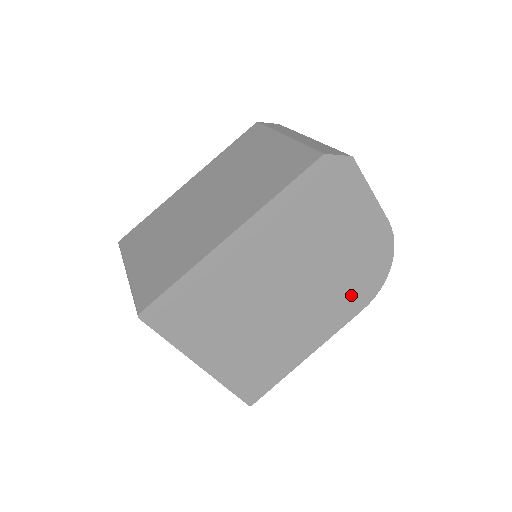
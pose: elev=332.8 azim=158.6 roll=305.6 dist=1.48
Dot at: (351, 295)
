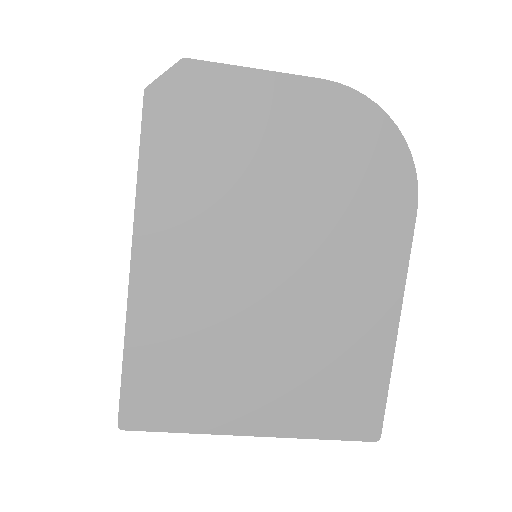
Dot at: (375, 208)
